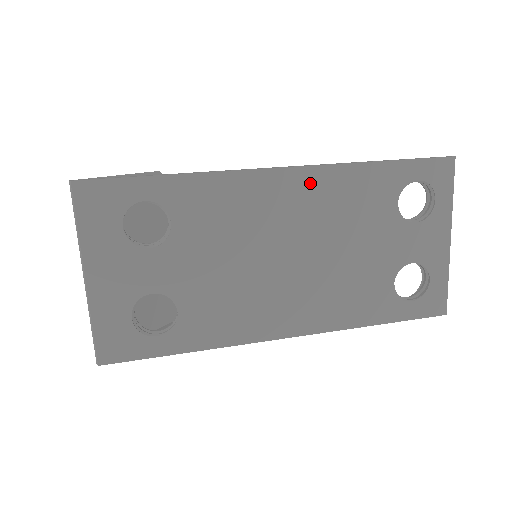
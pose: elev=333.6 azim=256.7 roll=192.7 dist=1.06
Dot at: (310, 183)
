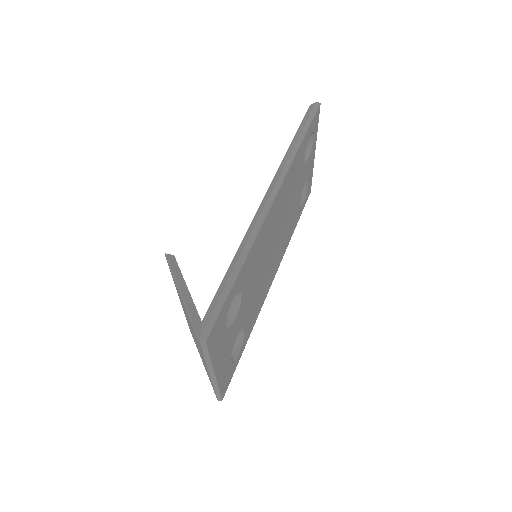
Dot at: (282, 192)
